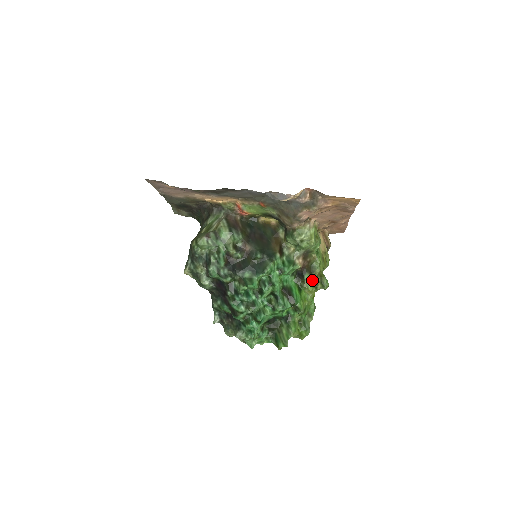
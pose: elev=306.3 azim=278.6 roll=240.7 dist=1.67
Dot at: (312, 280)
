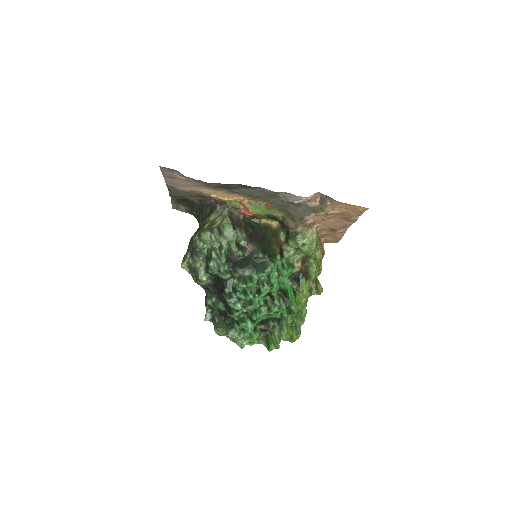
Dot at: (307, 285)
